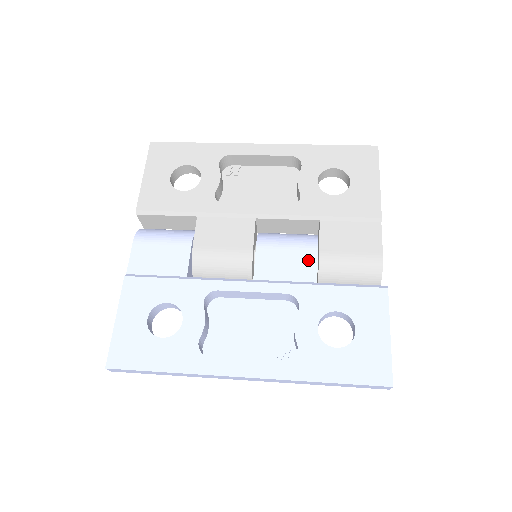
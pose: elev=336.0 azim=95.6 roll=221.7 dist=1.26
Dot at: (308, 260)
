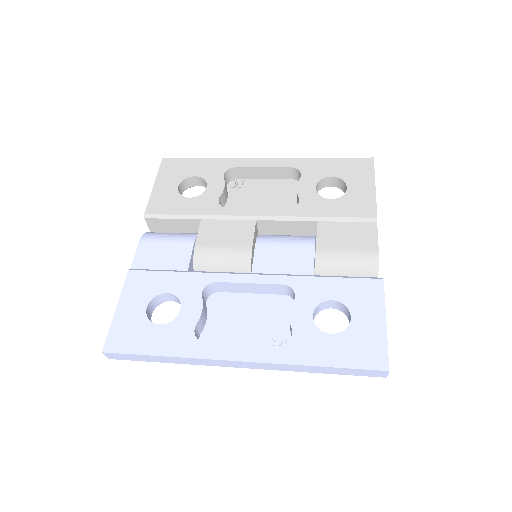
Dot at: (305, 255)
